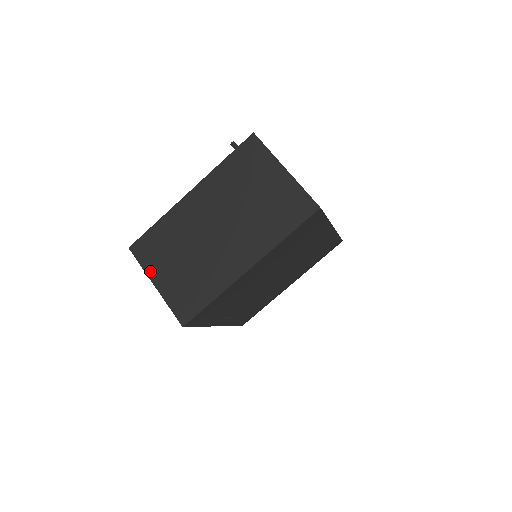
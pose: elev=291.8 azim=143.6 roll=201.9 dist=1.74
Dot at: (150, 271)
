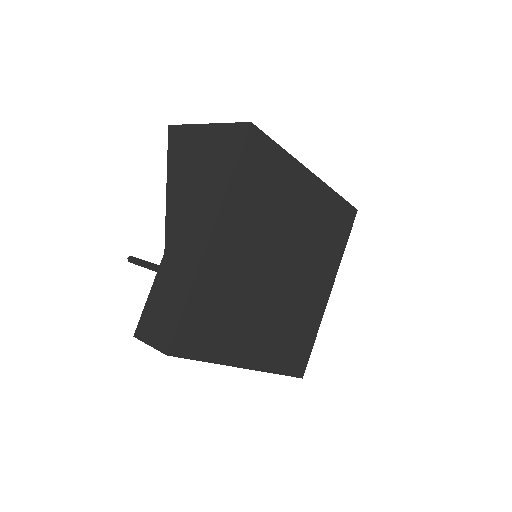
Dot at: occluded
